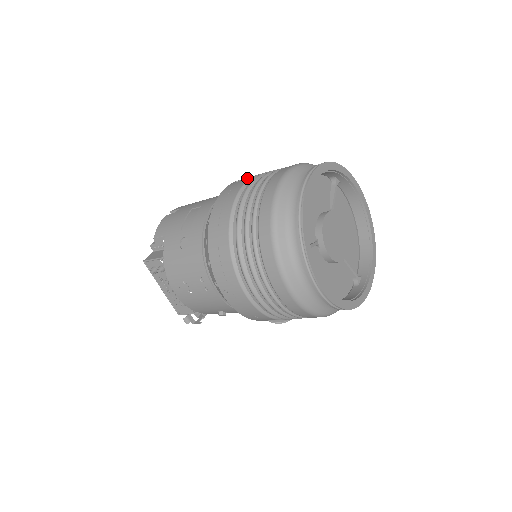
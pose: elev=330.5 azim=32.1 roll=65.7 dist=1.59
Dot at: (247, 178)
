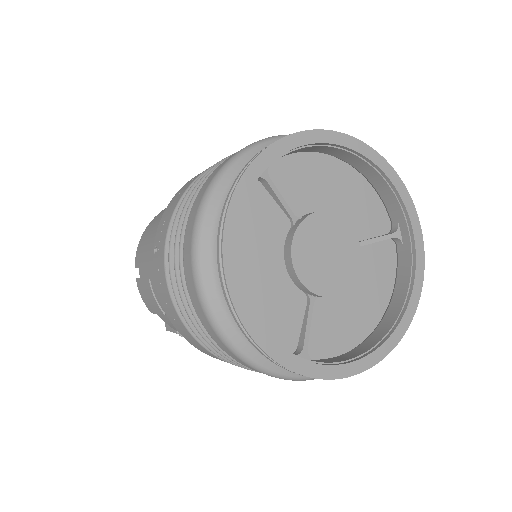
Dot at: (161, 252)
